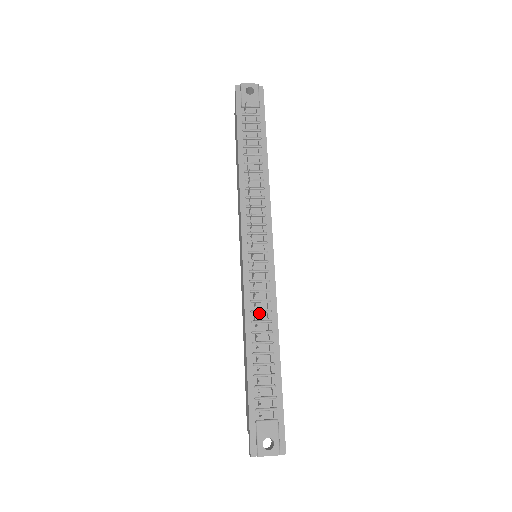
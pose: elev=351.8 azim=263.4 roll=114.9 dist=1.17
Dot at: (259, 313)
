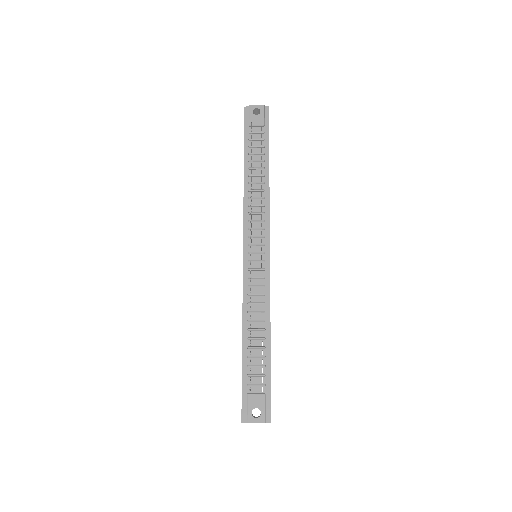
Dot at: (255, 305)
